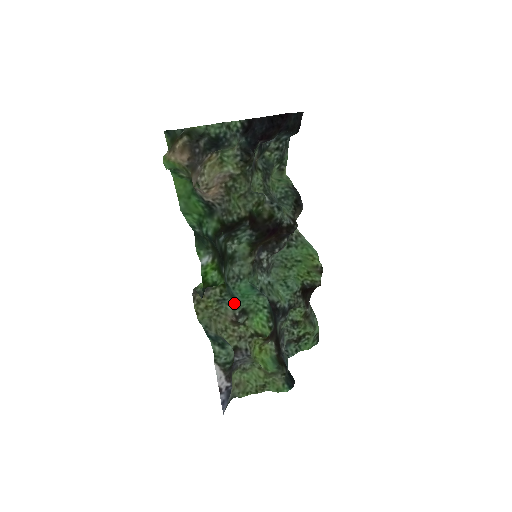
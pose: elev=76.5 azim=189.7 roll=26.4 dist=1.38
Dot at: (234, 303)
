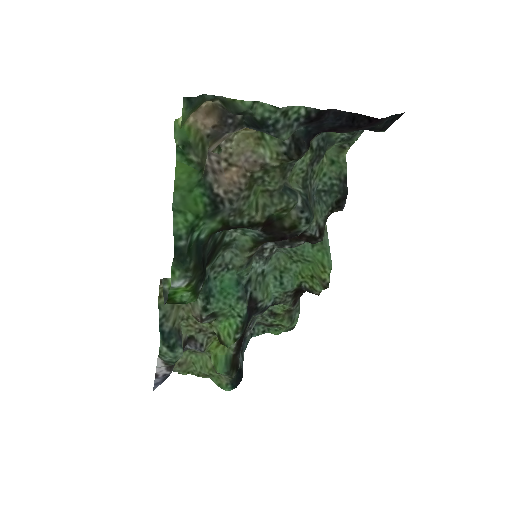
Dot at: (206, 302)
